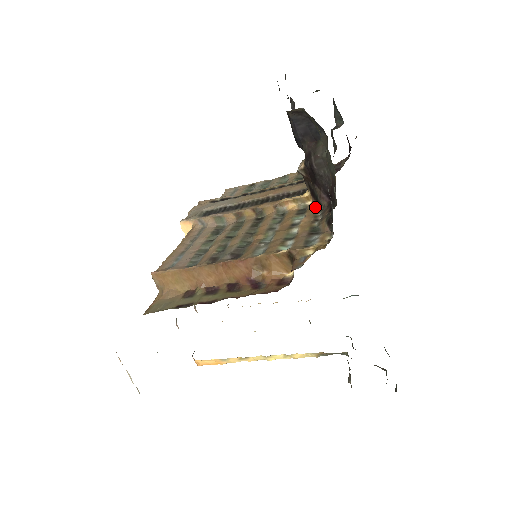
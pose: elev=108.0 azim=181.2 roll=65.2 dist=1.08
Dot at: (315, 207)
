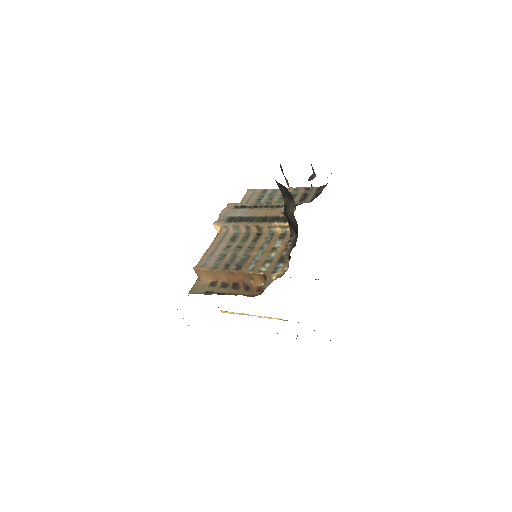
Dot at: (289, 236)
